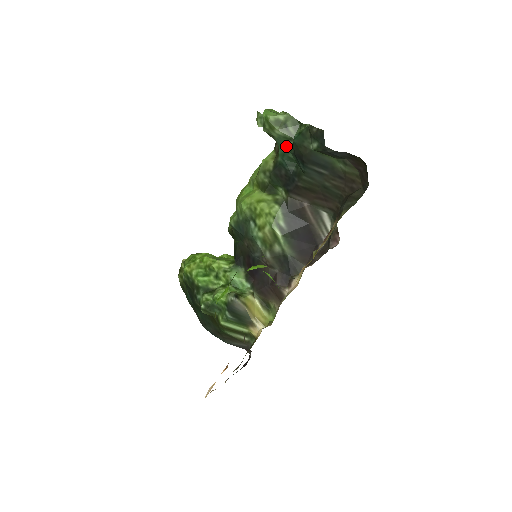
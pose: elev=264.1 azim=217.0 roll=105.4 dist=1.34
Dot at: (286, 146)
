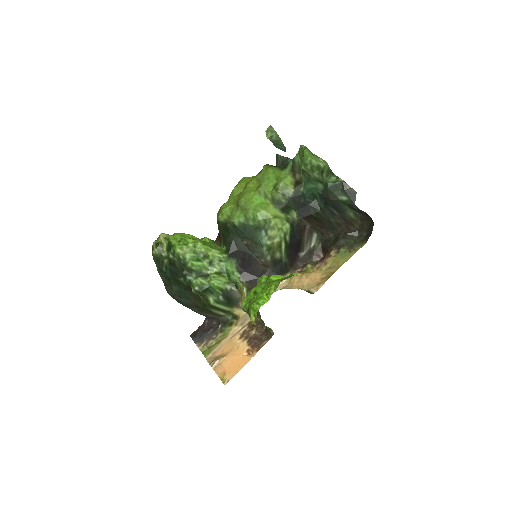
Dot at: (316, 186)
